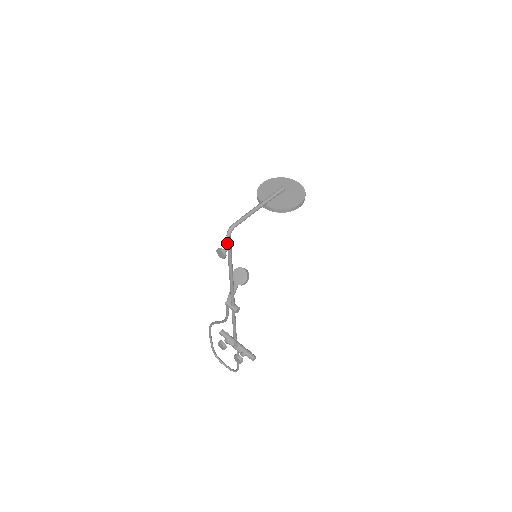
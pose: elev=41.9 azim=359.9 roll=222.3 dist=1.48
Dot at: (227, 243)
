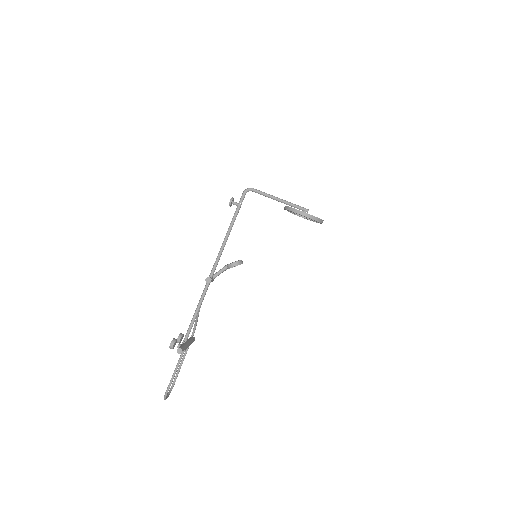
Dot at: (240, 199)
